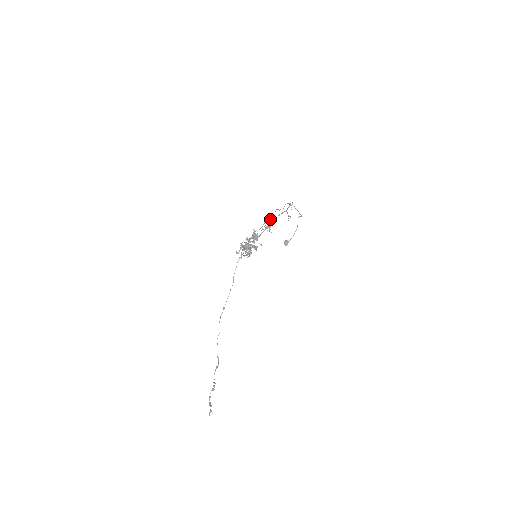
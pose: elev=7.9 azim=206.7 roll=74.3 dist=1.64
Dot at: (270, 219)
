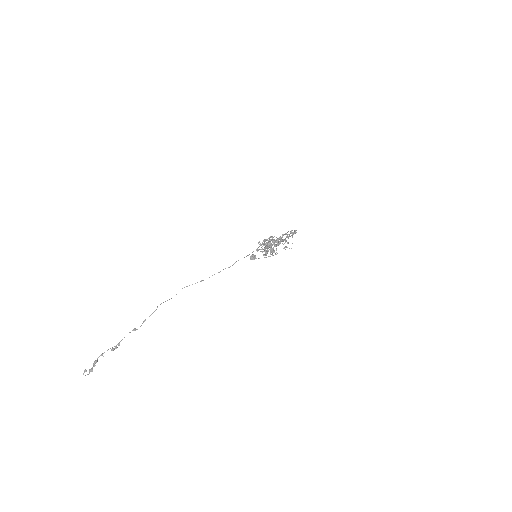
Dot at: (292, 235)
